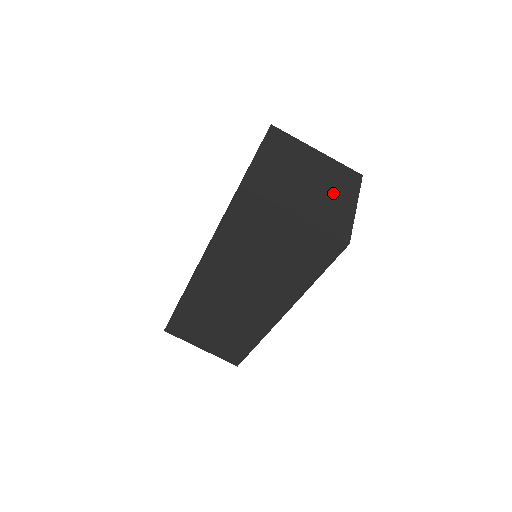
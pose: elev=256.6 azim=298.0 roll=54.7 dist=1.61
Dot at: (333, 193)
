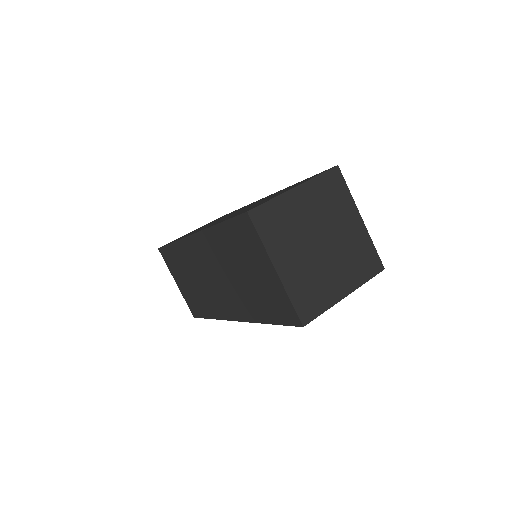
Dot at: (335, 270)
